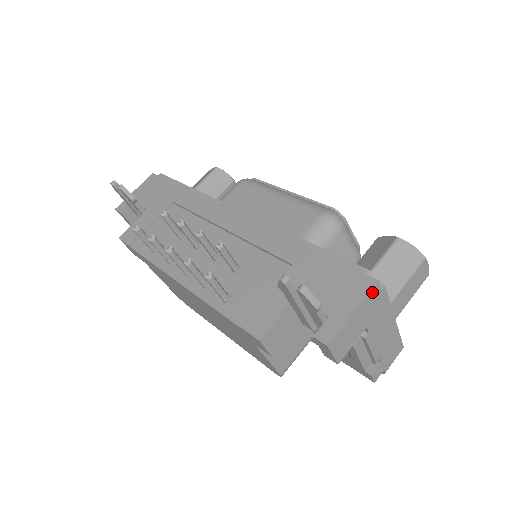
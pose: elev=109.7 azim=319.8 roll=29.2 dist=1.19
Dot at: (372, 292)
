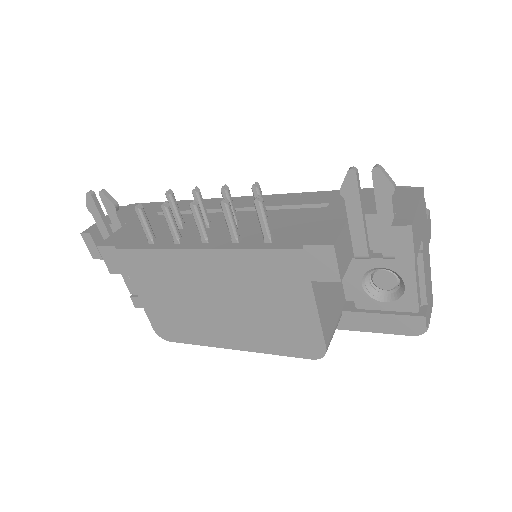
Dot at: (422, 196)
